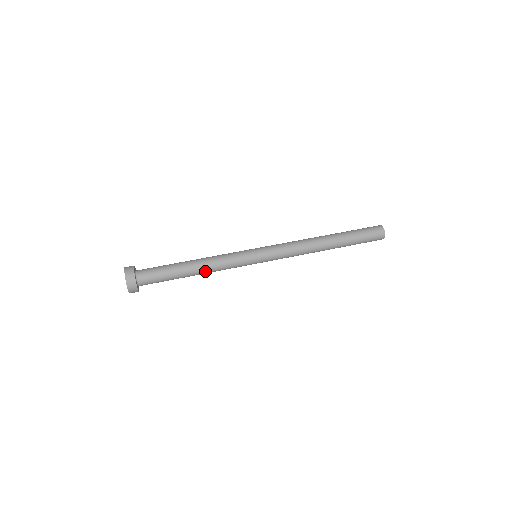
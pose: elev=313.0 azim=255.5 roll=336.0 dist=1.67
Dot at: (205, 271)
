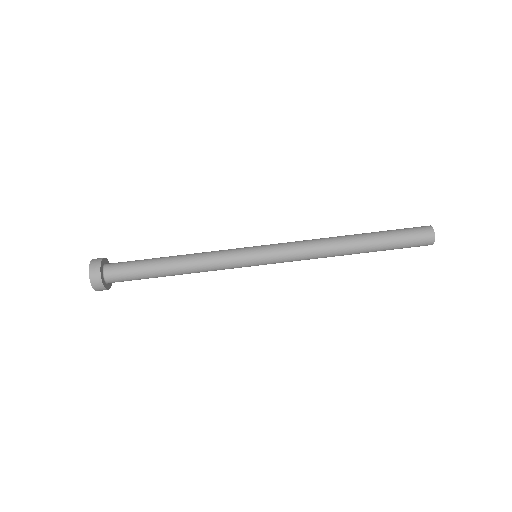
Dot at: occluded
